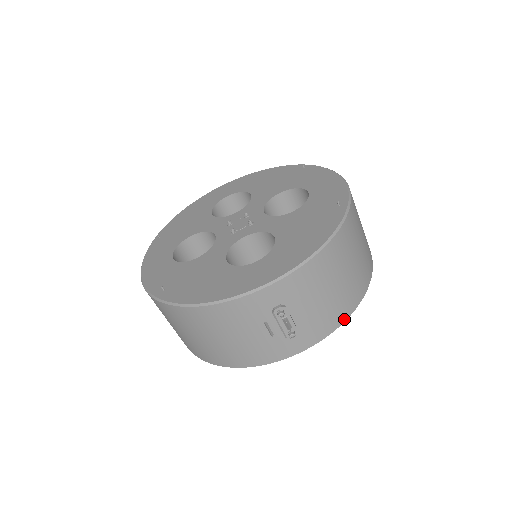
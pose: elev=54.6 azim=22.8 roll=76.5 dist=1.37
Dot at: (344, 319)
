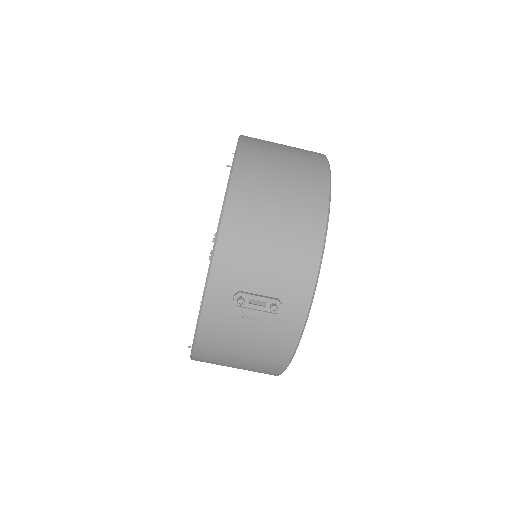
Dot at: (319, 251)
